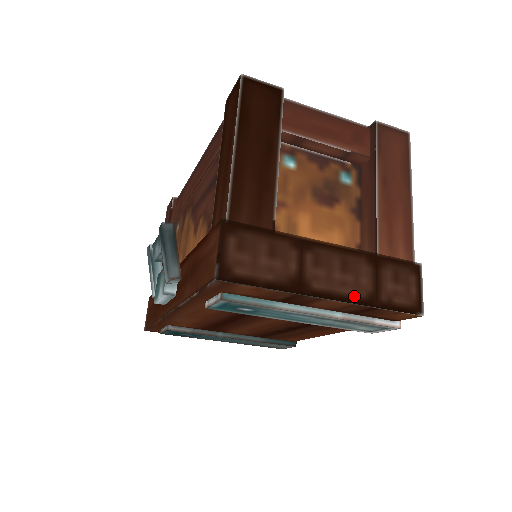
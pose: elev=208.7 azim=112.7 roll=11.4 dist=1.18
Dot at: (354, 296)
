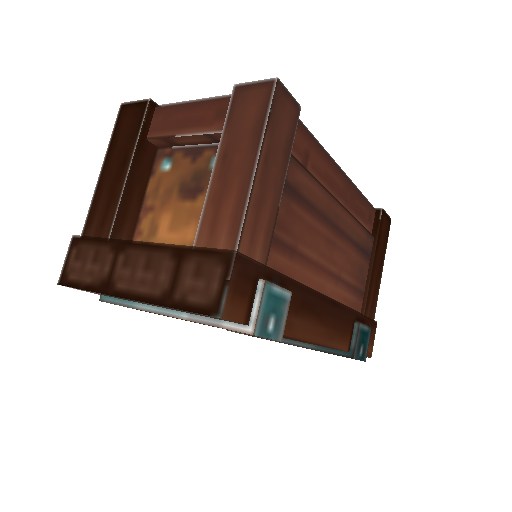
Dot at: (149, 295)
